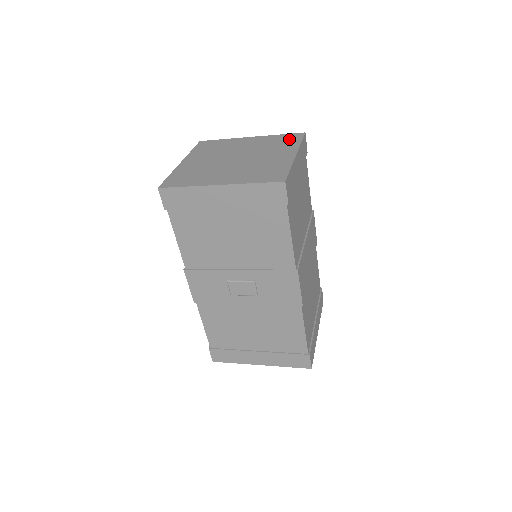
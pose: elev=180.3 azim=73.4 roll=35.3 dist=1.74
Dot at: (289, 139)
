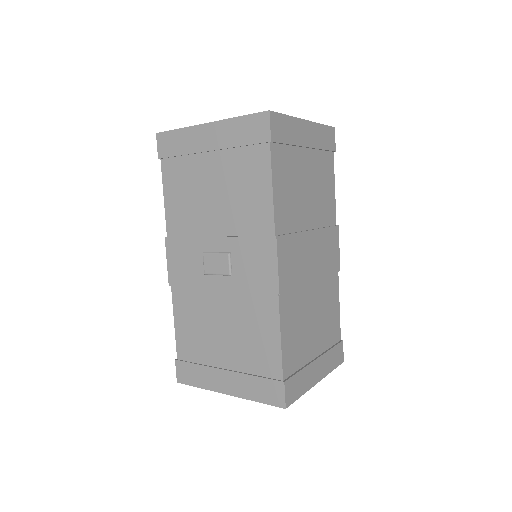
Dot at: occluded
